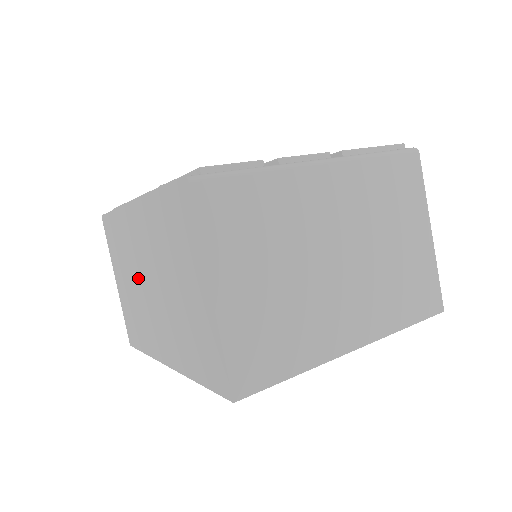
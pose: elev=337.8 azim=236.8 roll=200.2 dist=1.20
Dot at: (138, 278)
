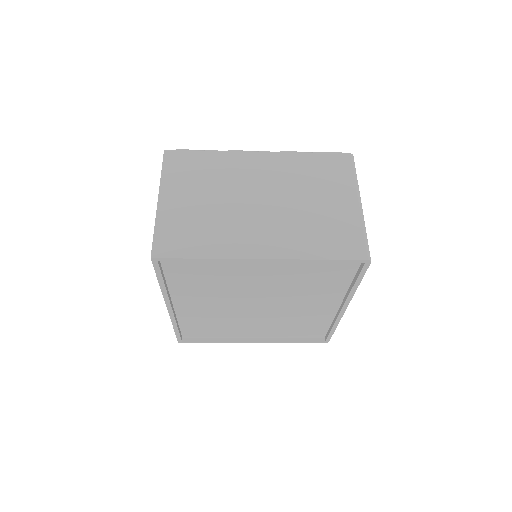
Dot at: occluded
